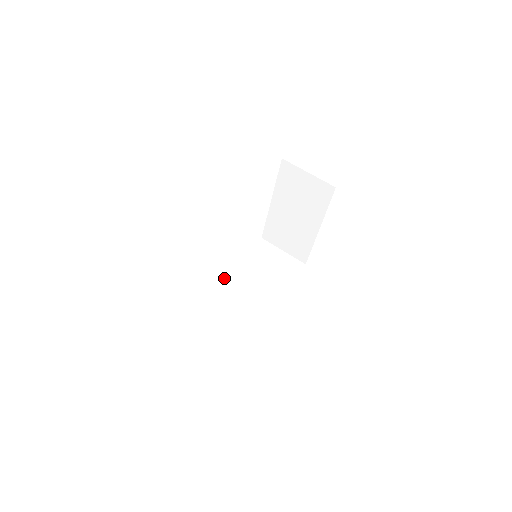
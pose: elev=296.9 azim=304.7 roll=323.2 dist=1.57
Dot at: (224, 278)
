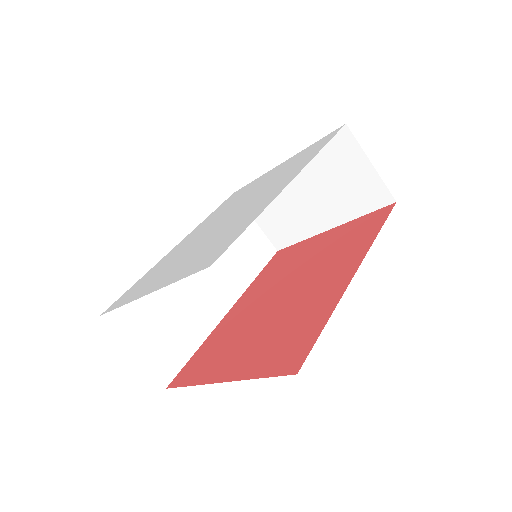
Dot at: occluded
